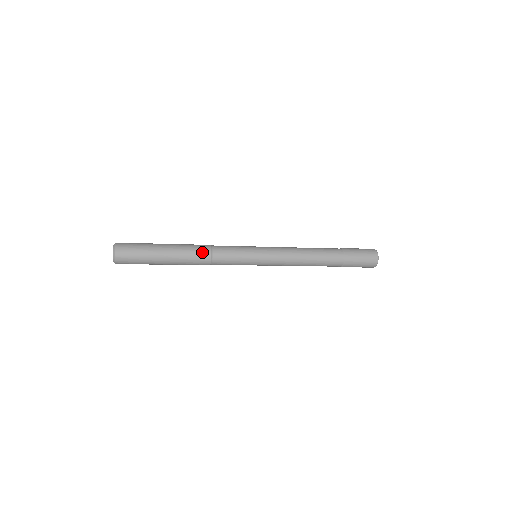
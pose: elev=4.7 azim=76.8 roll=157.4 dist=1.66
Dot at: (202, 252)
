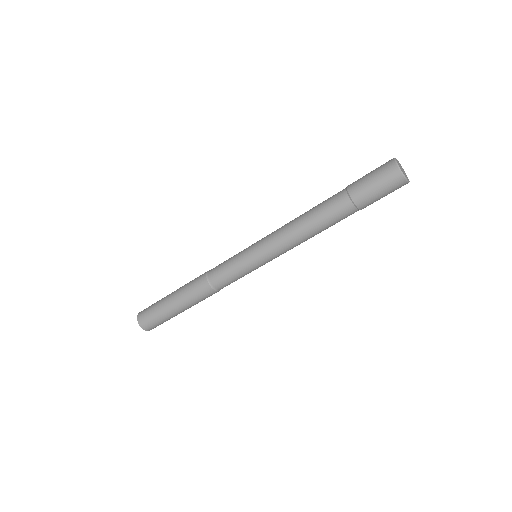
Dot at: (200, 275)
